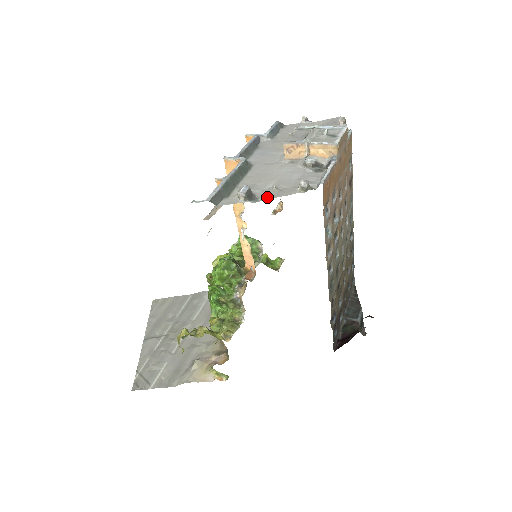
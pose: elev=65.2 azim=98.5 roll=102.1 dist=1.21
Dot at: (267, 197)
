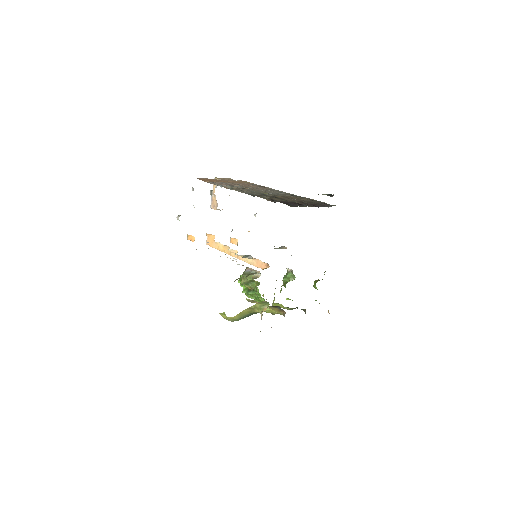
Dot at: occluded
